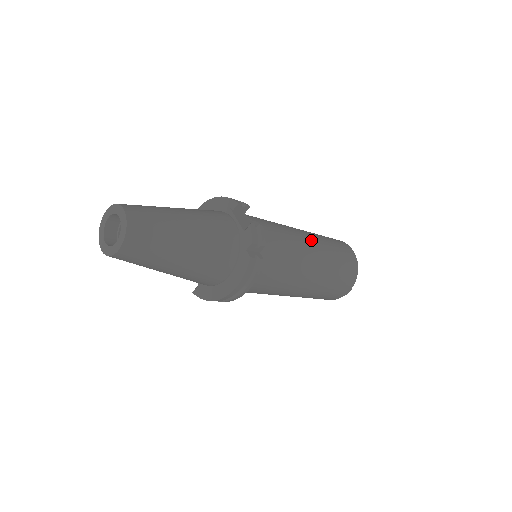
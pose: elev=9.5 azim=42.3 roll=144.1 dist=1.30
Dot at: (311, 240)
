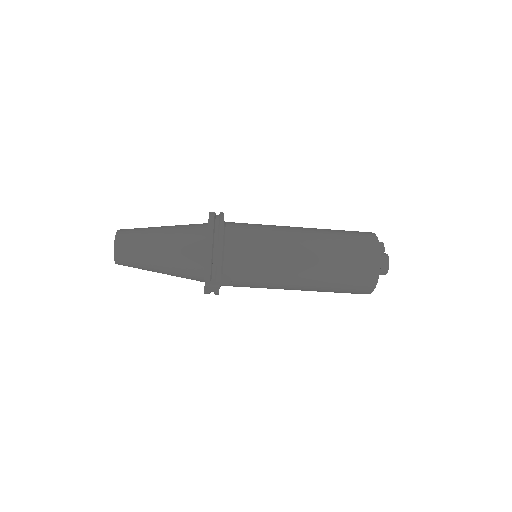
Dot at: occluded
